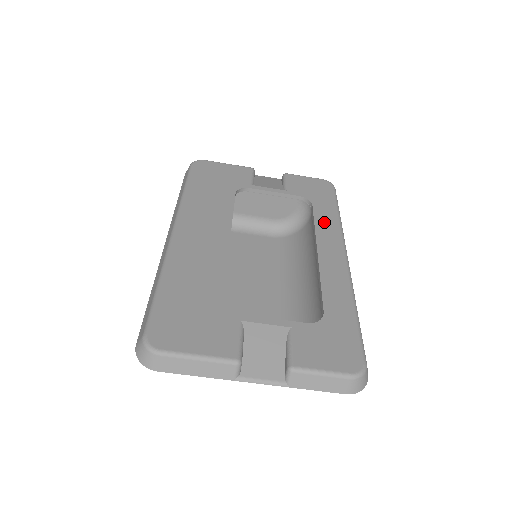
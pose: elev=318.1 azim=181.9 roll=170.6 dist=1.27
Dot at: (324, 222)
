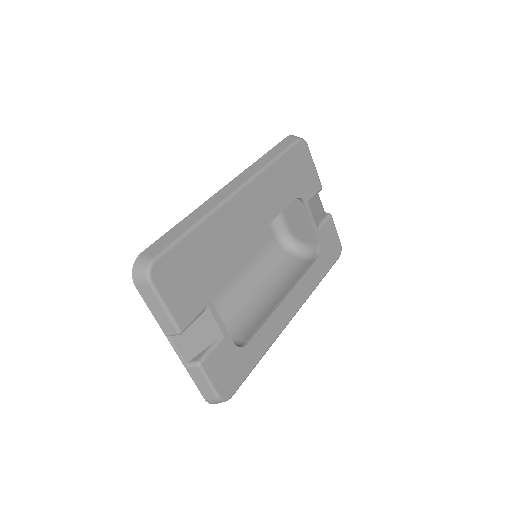
Dot at: (309, 279)
